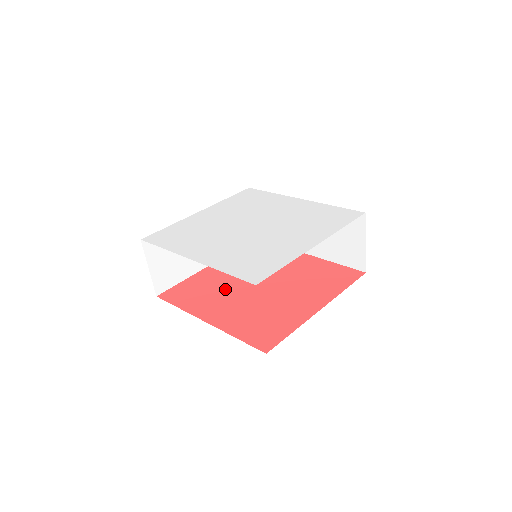
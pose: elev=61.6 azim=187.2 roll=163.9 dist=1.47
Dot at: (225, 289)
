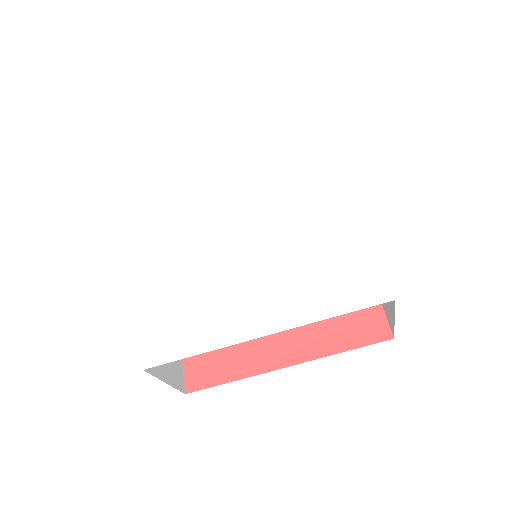
Dot at: occluded
